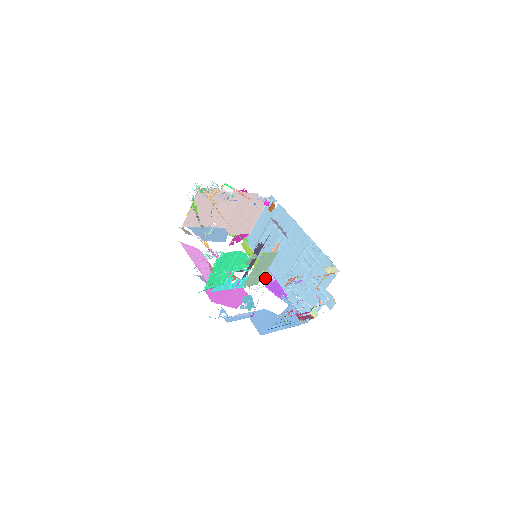
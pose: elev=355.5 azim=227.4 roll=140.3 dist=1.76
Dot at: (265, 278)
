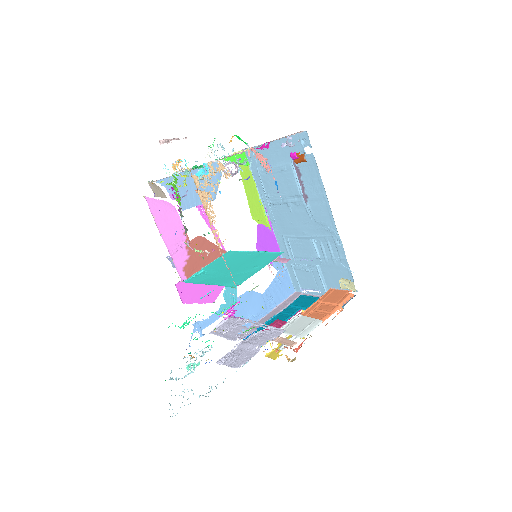
Dot at: (259, 231)
